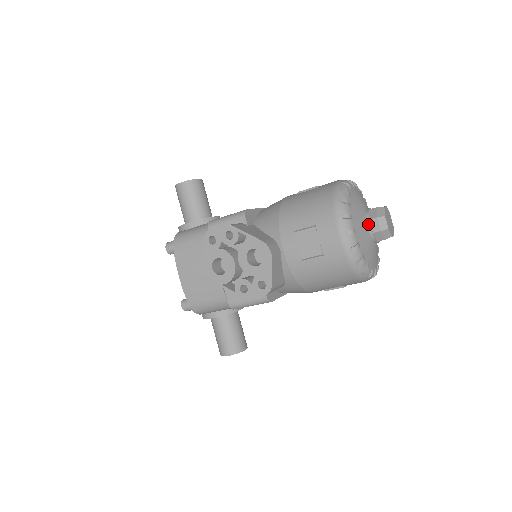
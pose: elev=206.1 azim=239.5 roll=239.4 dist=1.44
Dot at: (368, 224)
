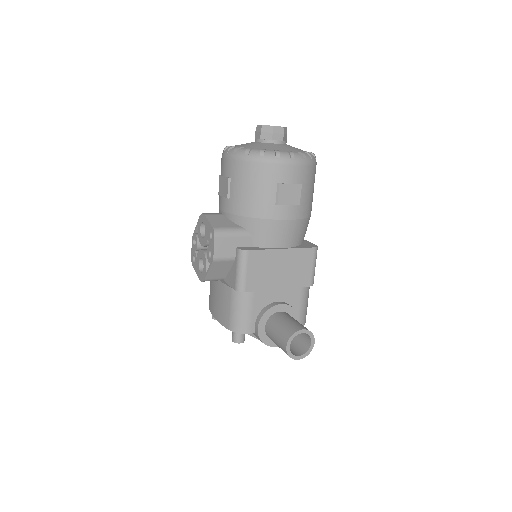
Dot at: (255, 141)
